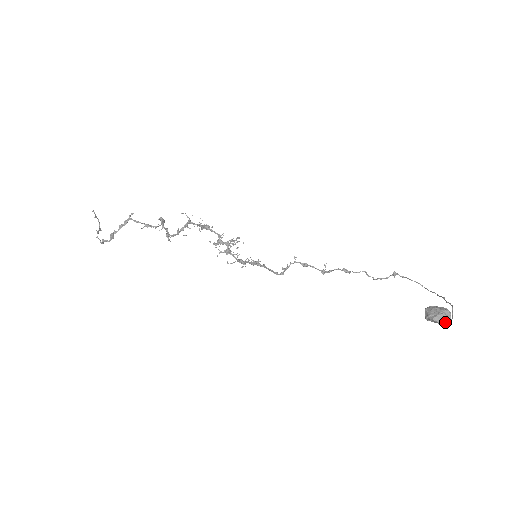
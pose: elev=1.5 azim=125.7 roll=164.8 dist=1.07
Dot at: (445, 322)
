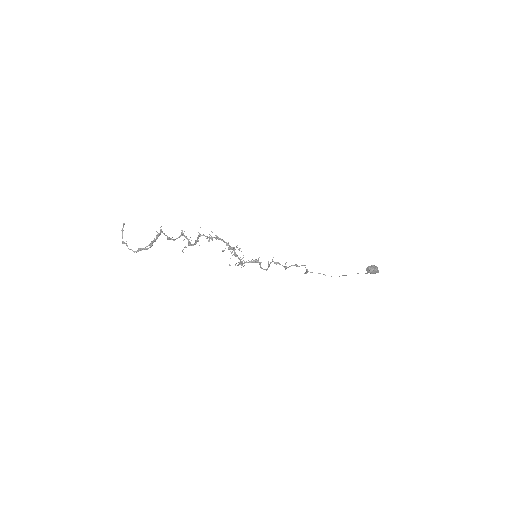
Dot at: occluded
